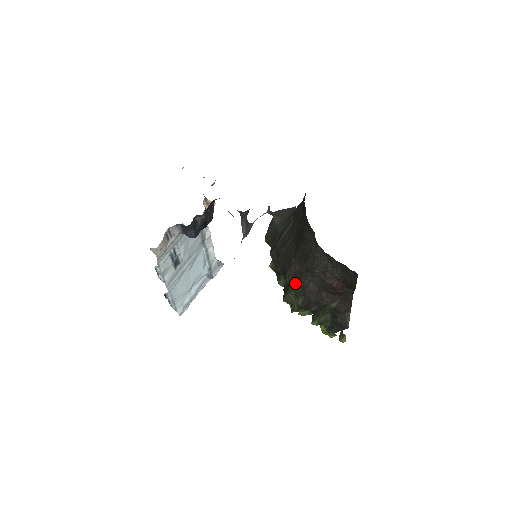
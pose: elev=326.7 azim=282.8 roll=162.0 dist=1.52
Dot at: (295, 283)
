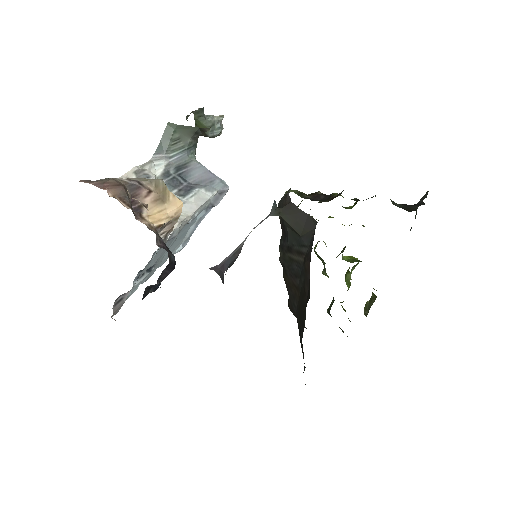
Dot at: occluded
